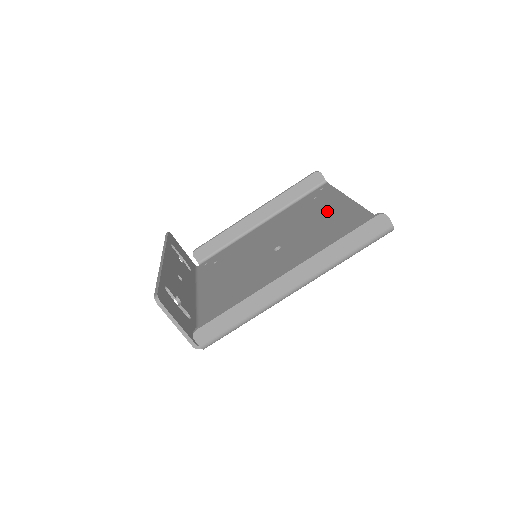
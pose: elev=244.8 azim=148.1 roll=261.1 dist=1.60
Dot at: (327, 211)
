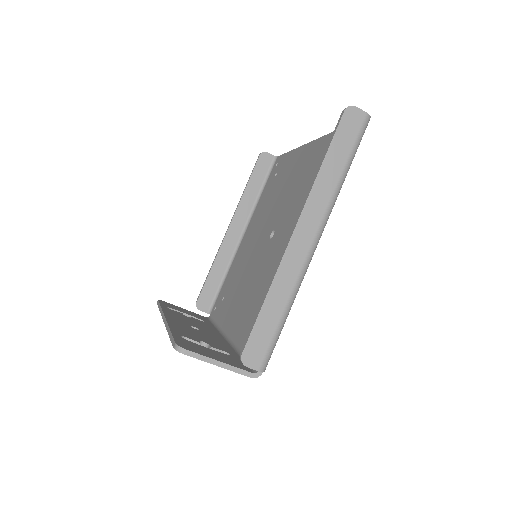
Dot at: (294, 170)
